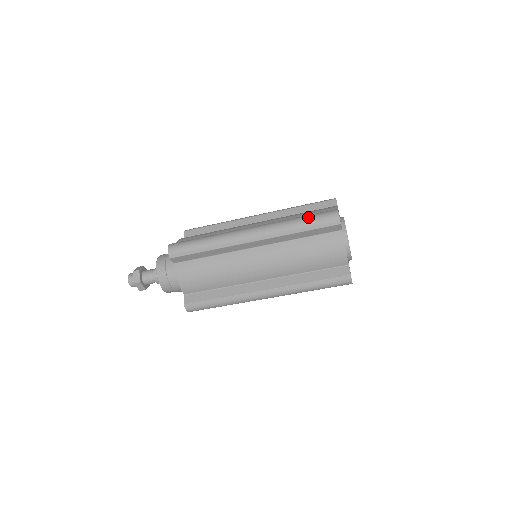
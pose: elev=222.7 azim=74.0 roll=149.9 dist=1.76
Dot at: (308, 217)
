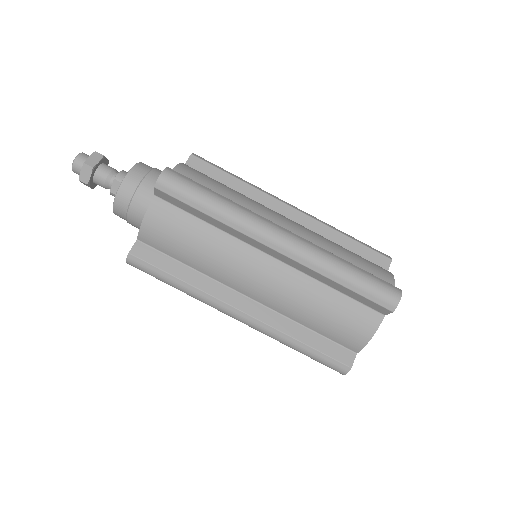
Dot at: occluded
